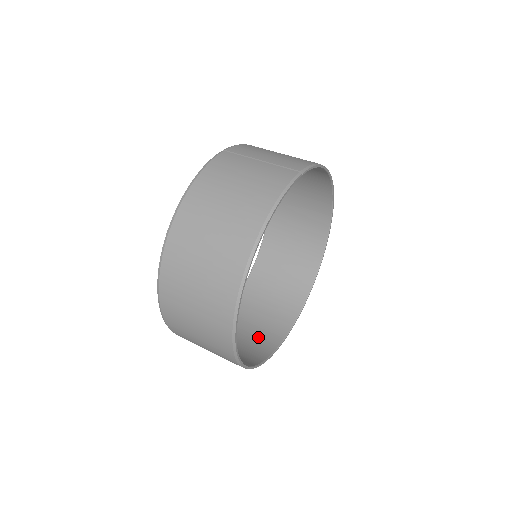
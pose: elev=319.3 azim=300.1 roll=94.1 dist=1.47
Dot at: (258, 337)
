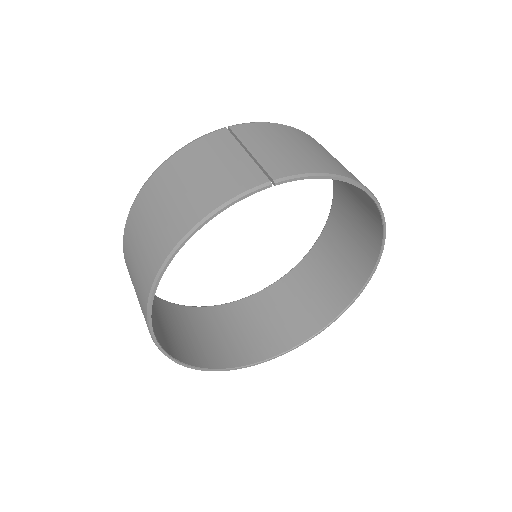
Dot at: (257, 339)
